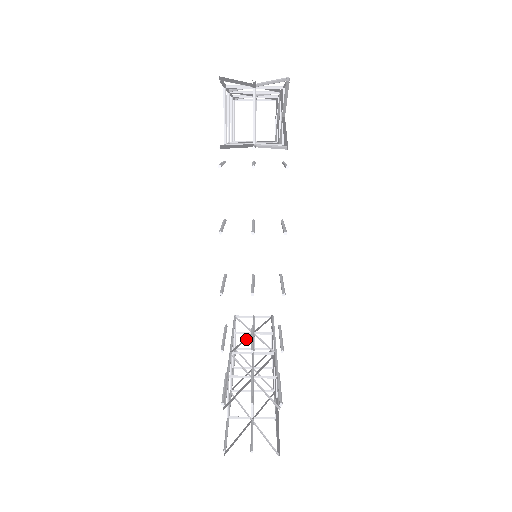
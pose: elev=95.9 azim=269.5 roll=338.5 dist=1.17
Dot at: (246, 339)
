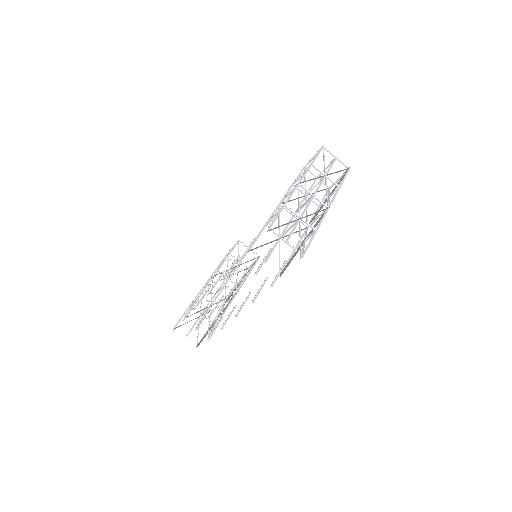
Dot at: occluded
